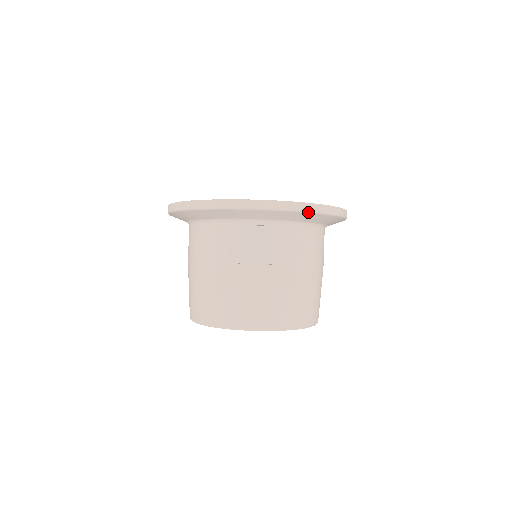
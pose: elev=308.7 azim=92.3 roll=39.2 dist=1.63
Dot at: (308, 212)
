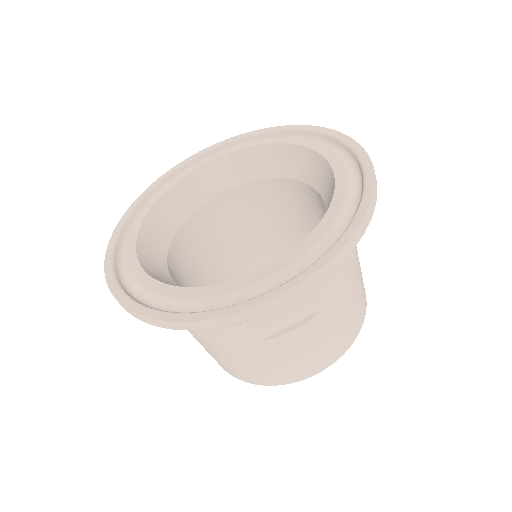
Dot at: (351, 251)
